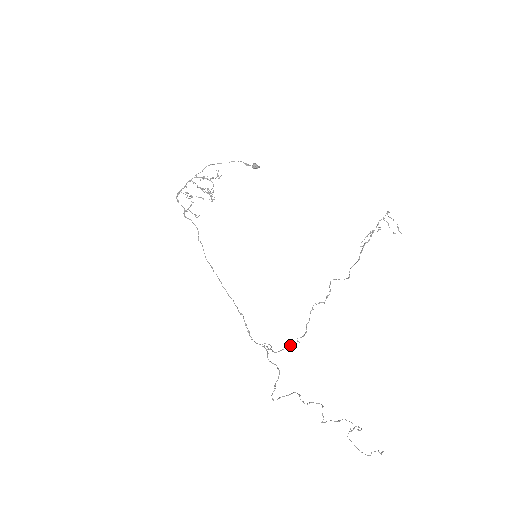
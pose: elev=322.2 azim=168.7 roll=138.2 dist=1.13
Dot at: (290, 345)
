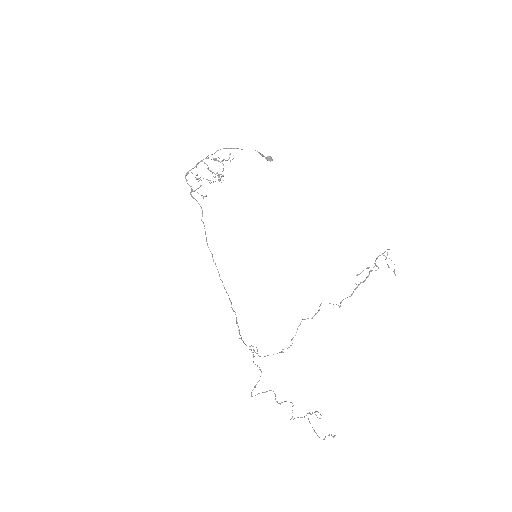
Dot at: occluded
